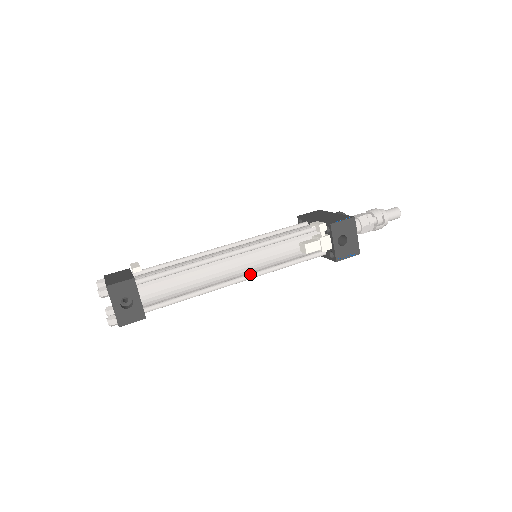
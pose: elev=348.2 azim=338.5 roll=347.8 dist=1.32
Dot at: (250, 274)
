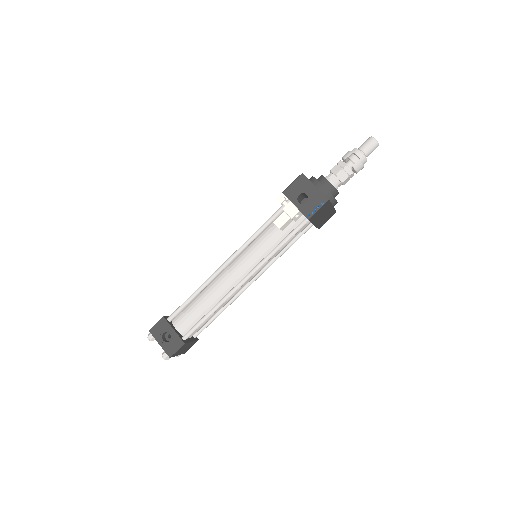
Dot at: (249, 272)
